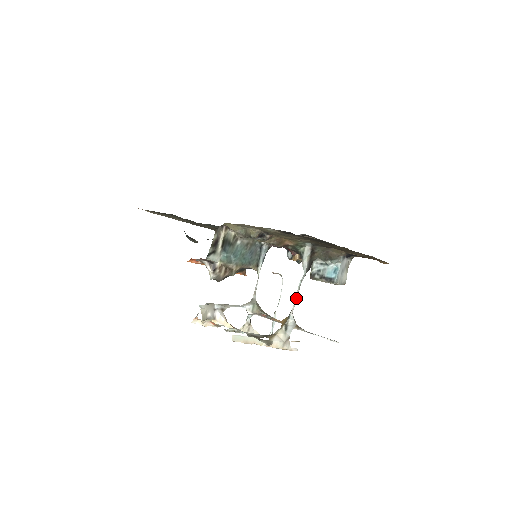
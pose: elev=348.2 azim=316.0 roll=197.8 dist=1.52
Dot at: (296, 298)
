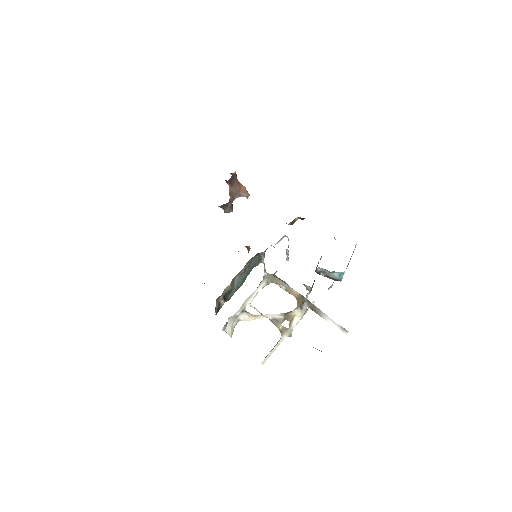
Dot at: occluded
